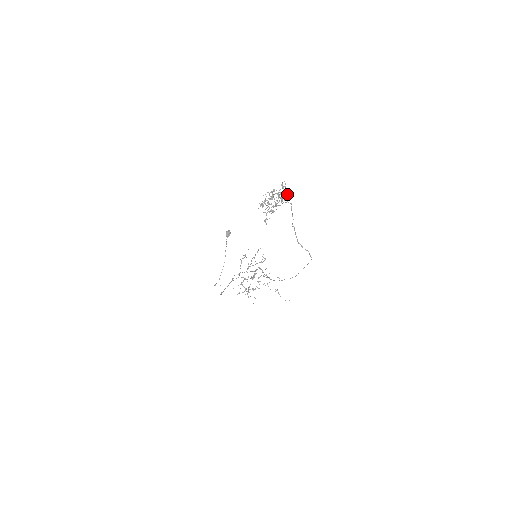
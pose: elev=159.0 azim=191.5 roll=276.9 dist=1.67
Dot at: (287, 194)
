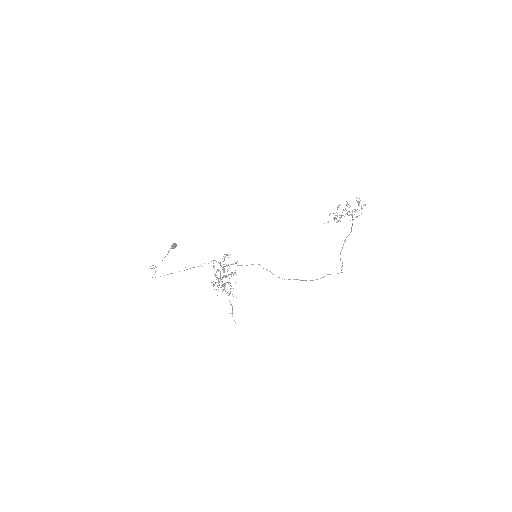
Dot at: occluded
